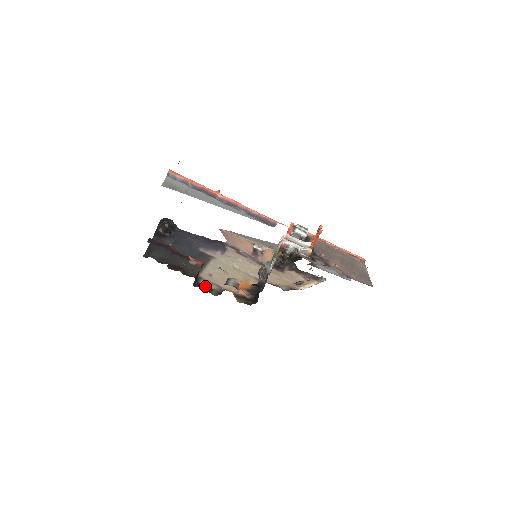
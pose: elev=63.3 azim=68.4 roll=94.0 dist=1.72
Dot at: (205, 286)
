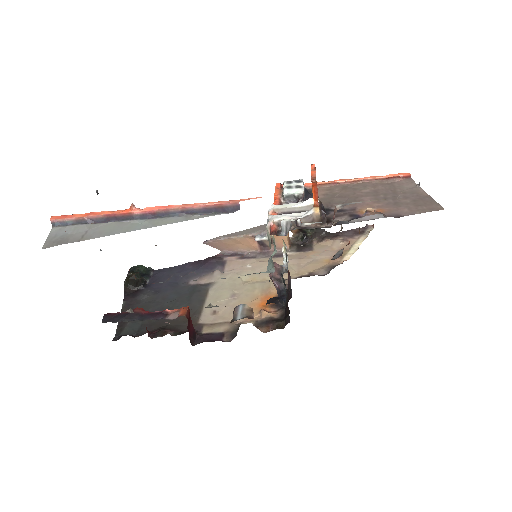
Dot at: (211, 334)
